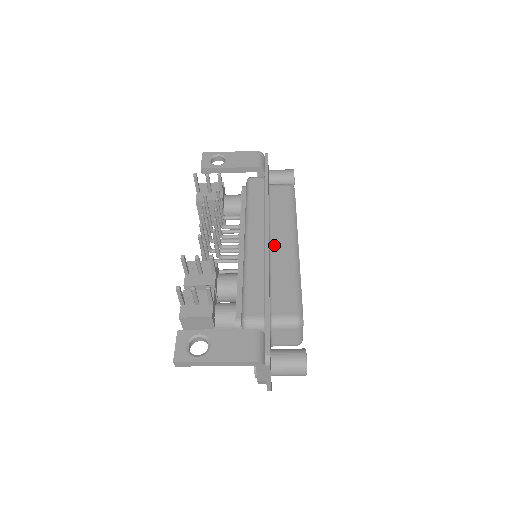
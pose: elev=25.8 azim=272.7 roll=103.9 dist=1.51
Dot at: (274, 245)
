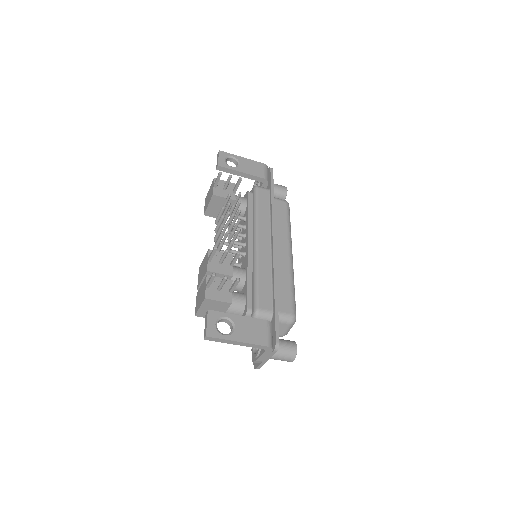
Dot at: (276, 252)
